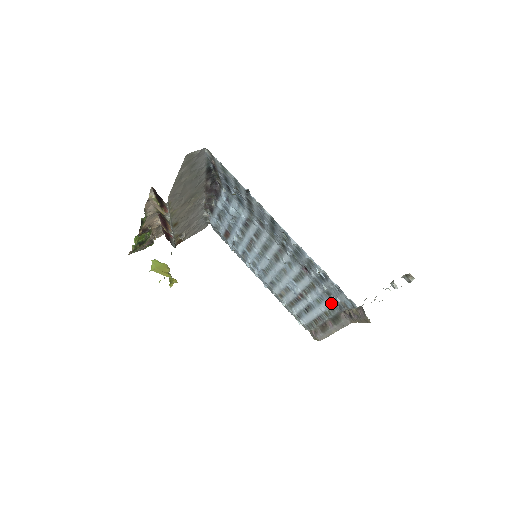
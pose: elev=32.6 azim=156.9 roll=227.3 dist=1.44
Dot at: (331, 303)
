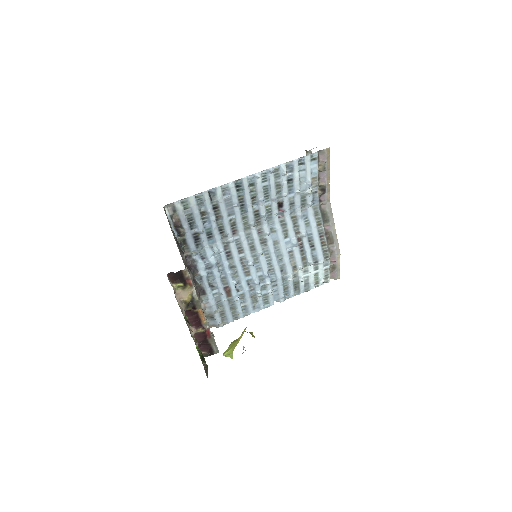
Dot at: (311, 209)
